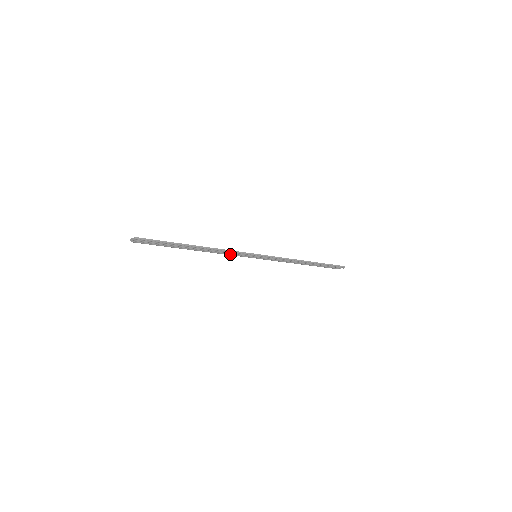
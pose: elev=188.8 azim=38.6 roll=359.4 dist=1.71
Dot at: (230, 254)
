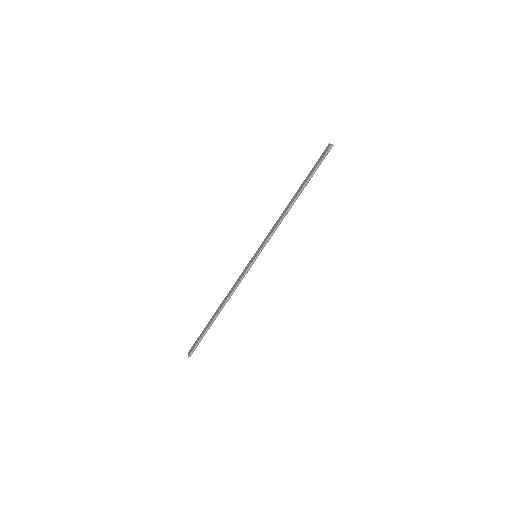
Dot at: occluded
